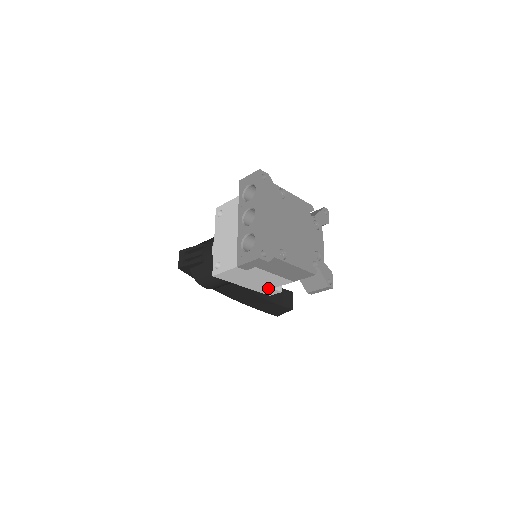
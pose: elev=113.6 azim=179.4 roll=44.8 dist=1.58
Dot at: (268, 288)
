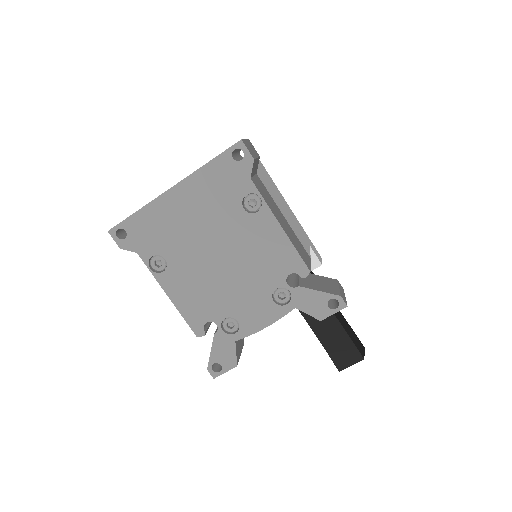
Dot at: occluded
